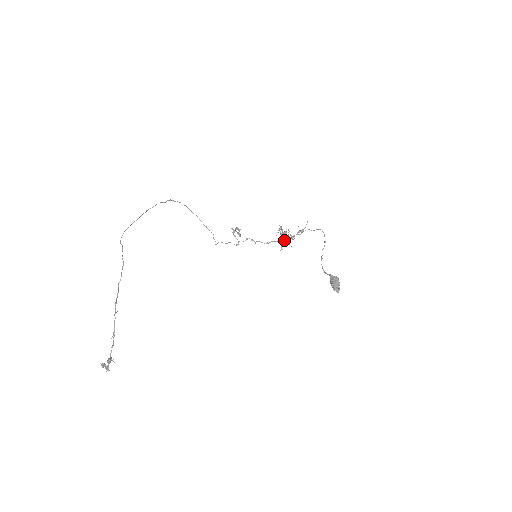
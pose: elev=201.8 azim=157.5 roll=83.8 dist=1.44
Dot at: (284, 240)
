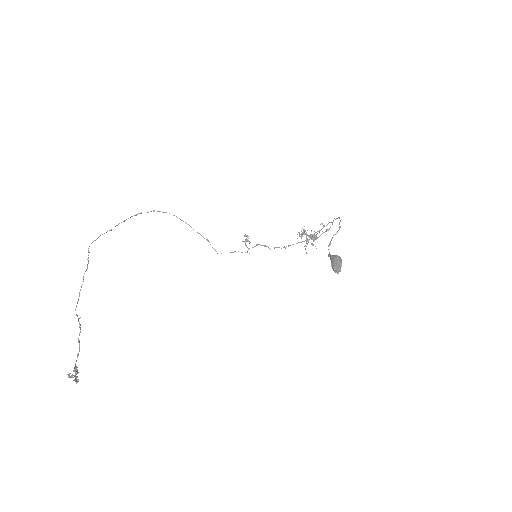
Dot at: (304, 241)
